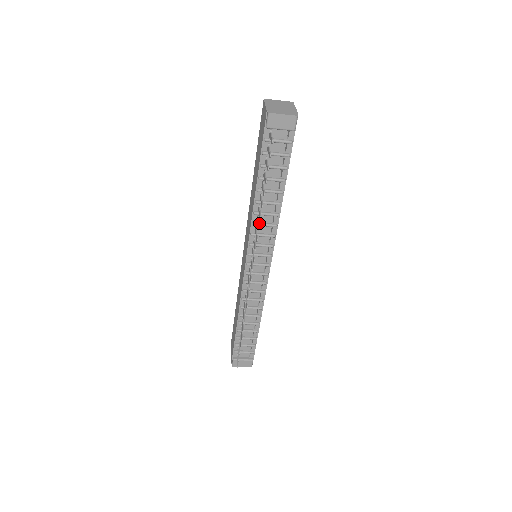
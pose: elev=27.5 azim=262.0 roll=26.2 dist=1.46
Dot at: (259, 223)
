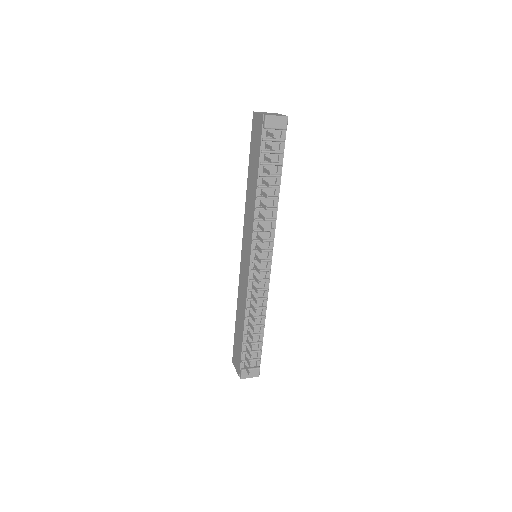
Dot at: (261, 218)
